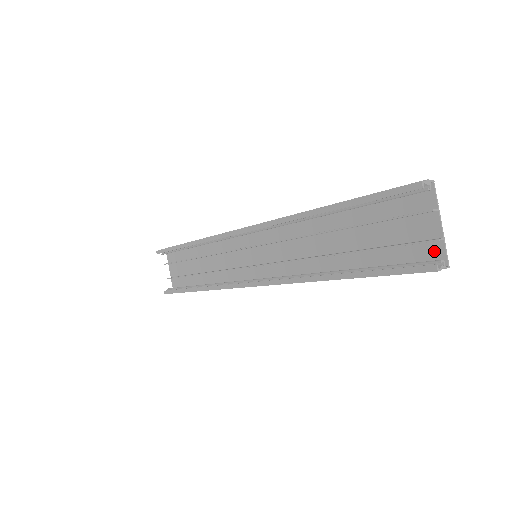
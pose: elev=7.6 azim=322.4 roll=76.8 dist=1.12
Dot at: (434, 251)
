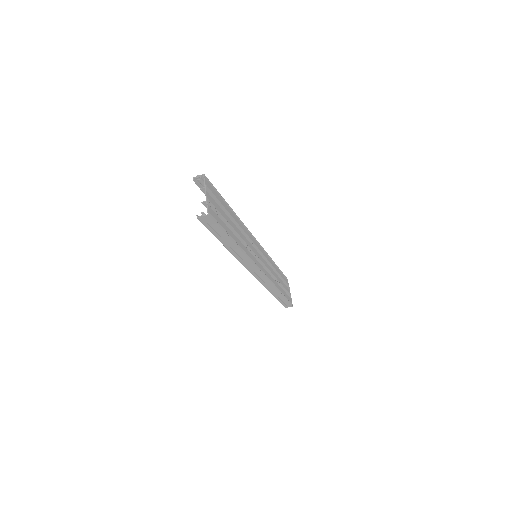
Dot at: (209, 209)
